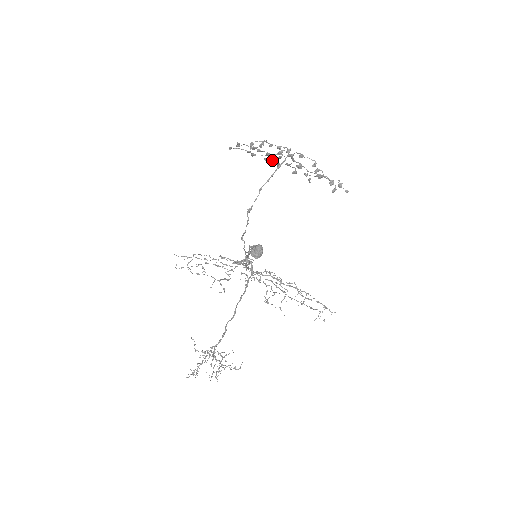
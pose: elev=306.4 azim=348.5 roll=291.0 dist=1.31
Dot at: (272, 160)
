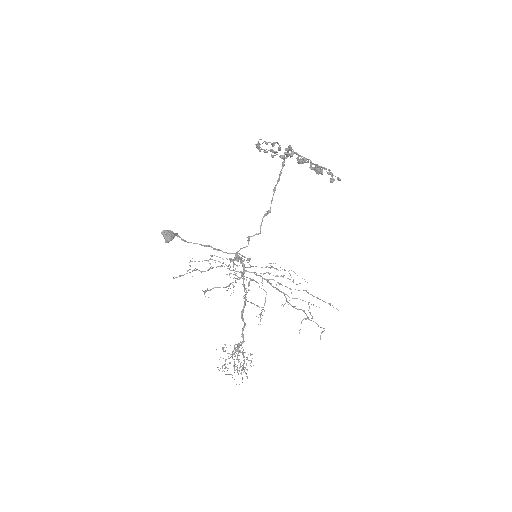
Dot at: occluded
